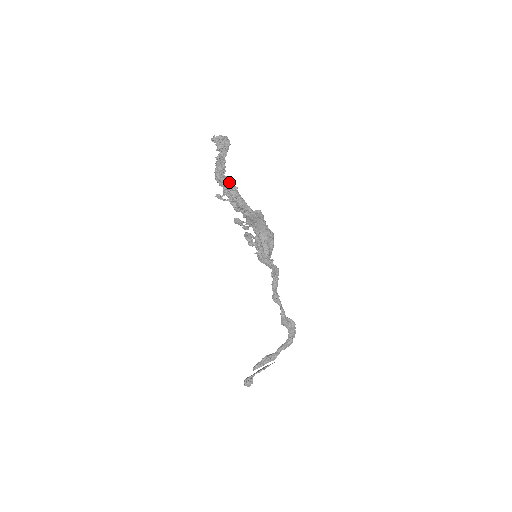
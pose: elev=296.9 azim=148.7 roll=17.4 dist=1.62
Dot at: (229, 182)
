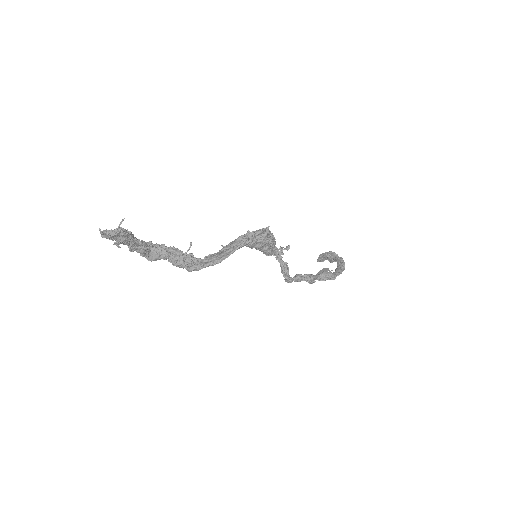
Dot at: (164, 258)
